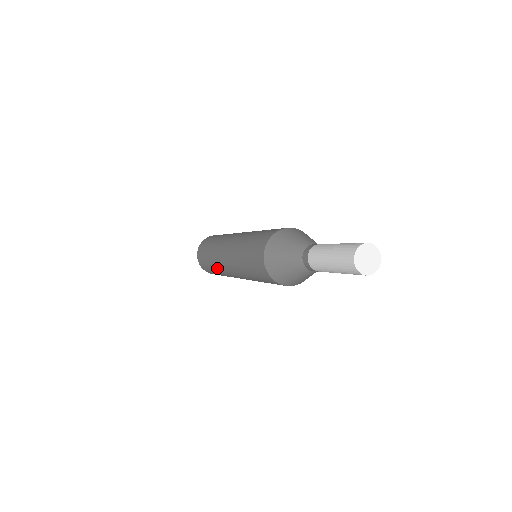
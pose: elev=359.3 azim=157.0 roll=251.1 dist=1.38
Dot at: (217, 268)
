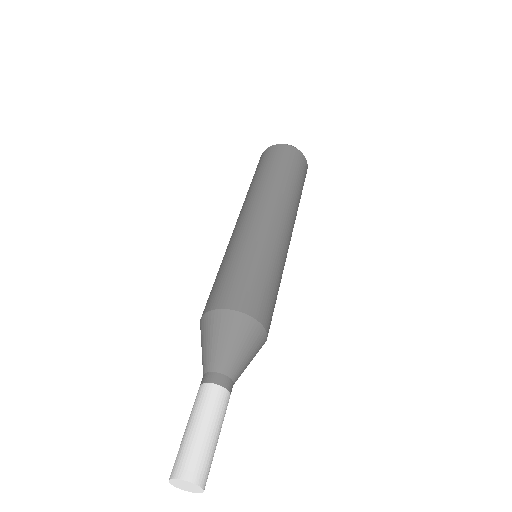
Dot at: occluded
